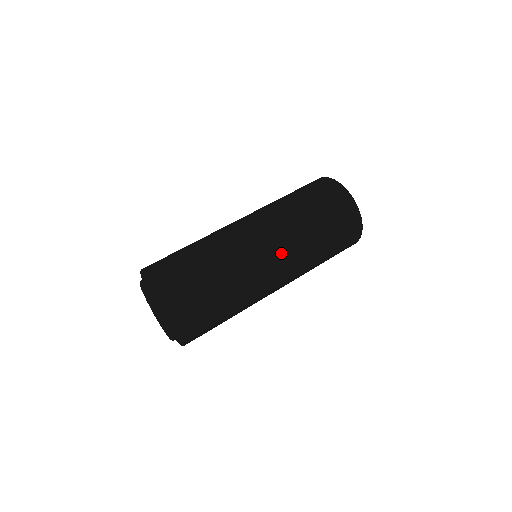
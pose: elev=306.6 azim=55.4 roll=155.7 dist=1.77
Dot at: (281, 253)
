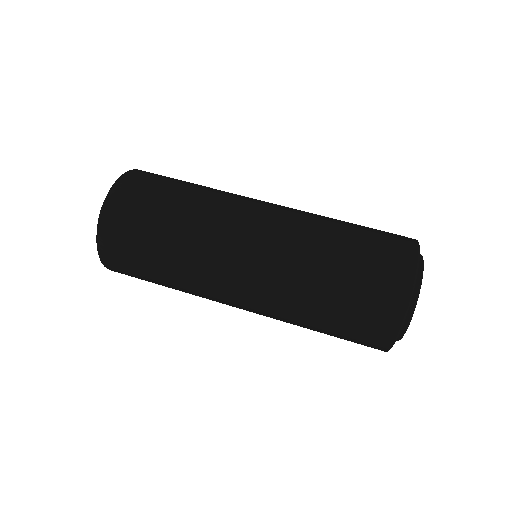
Dot at: (251, 310)
